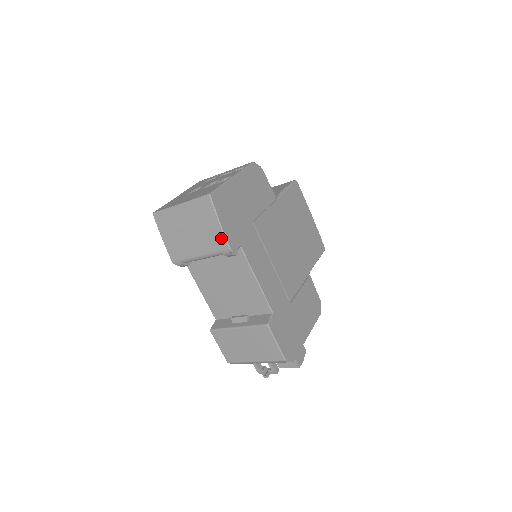
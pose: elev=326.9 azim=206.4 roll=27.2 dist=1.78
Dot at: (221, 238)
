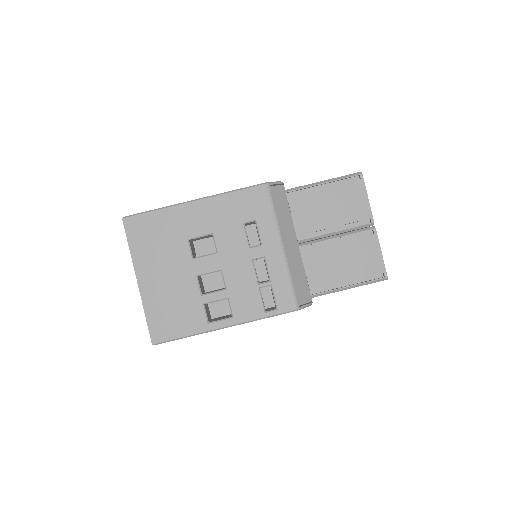
Dot at: occluded
